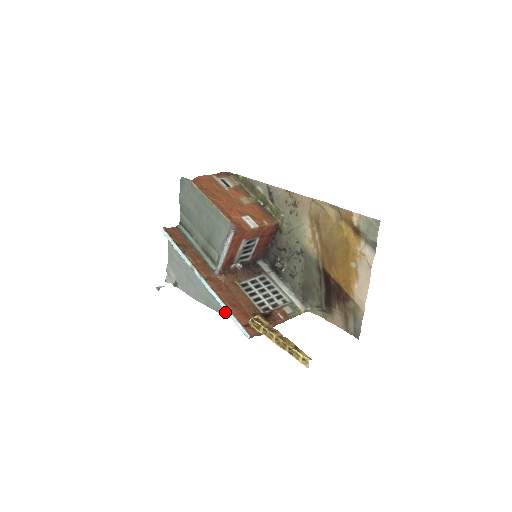
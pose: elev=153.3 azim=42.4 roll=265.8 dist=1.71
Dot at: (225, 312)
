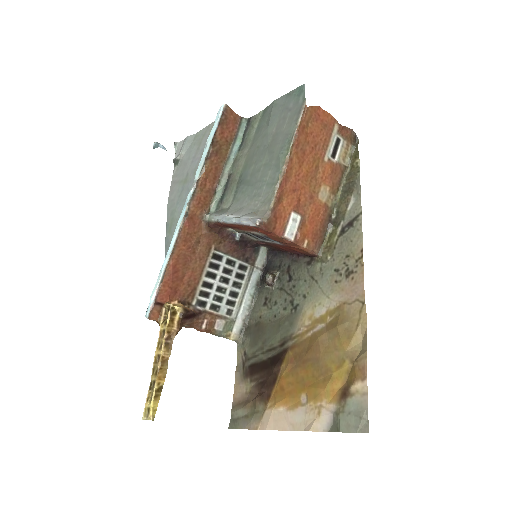
Dot at: occluded
